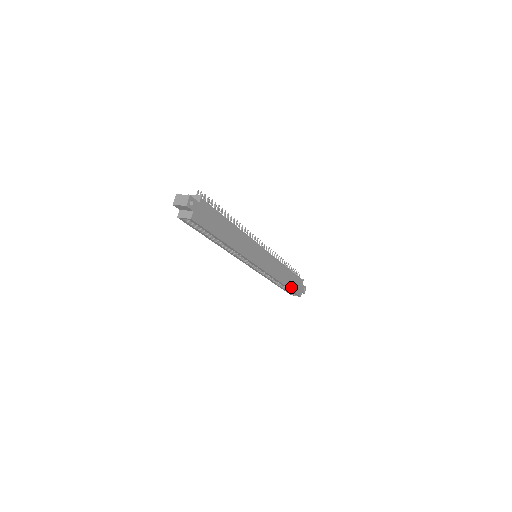
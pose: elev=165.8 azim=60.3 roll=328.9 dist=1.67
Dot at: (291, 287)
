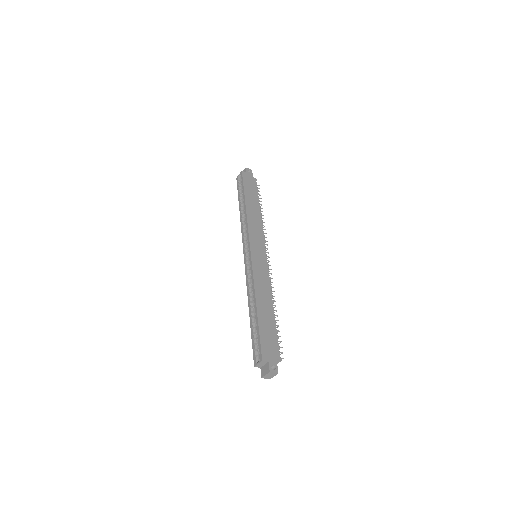
Dot at: (261, 326)
